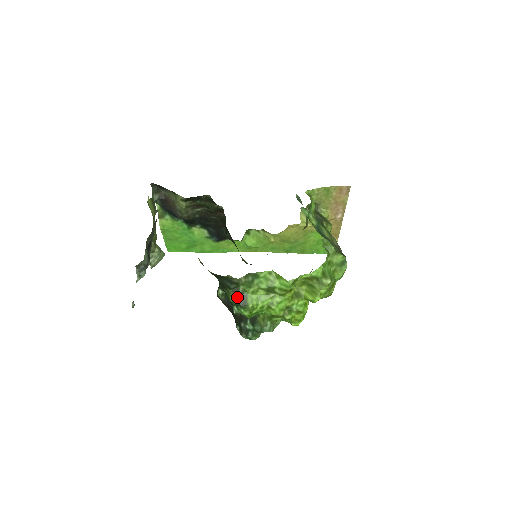
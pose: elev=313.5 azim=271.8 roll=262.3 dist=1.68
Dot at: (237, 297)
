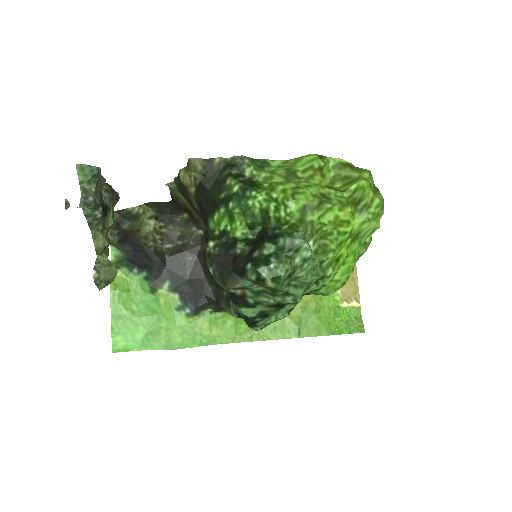
Dot at: (243, 182)
